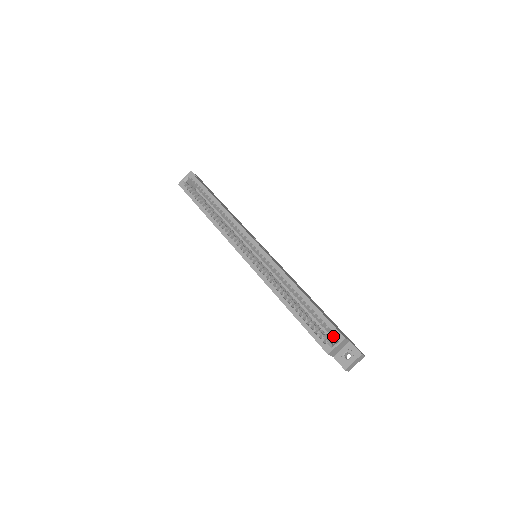
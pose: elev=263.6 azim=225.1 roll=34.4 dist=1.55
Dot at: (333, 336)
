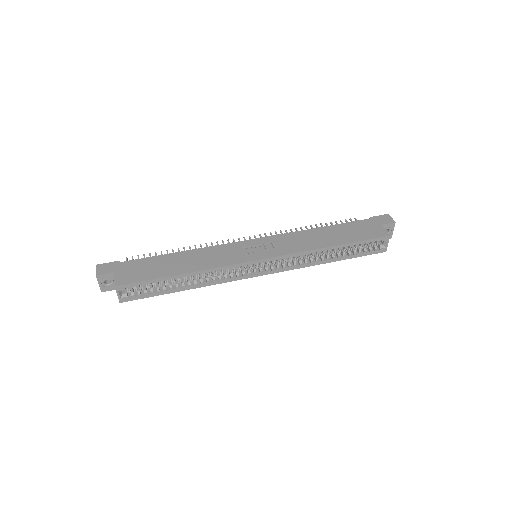
Dot at: occluded
